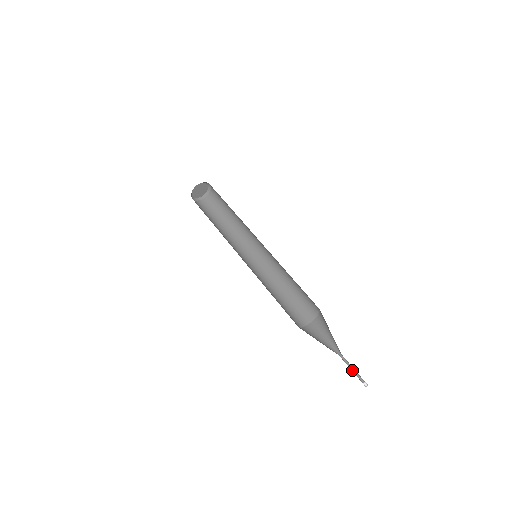
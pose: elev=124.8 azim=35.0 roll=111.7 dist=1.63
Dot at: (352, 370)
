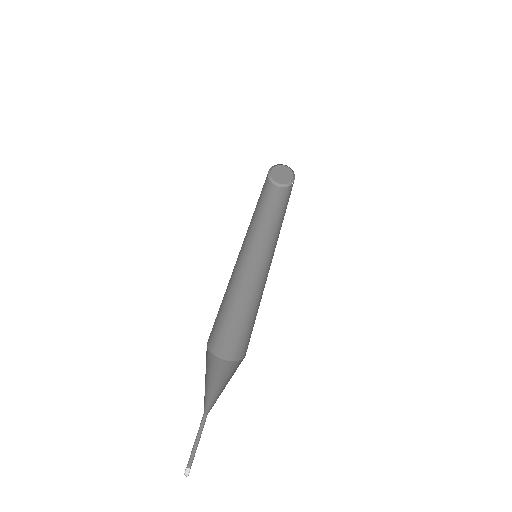
Dot at: (197, 442)
